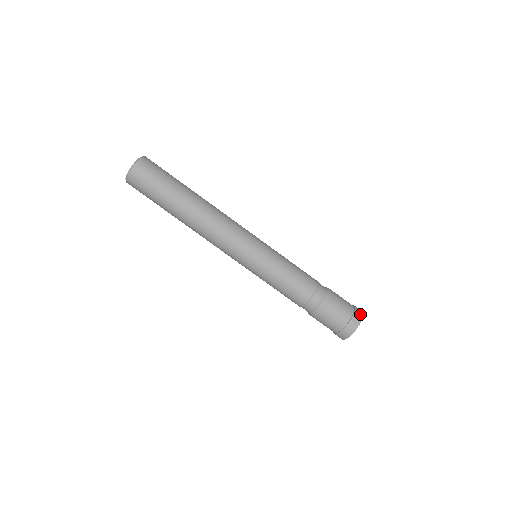
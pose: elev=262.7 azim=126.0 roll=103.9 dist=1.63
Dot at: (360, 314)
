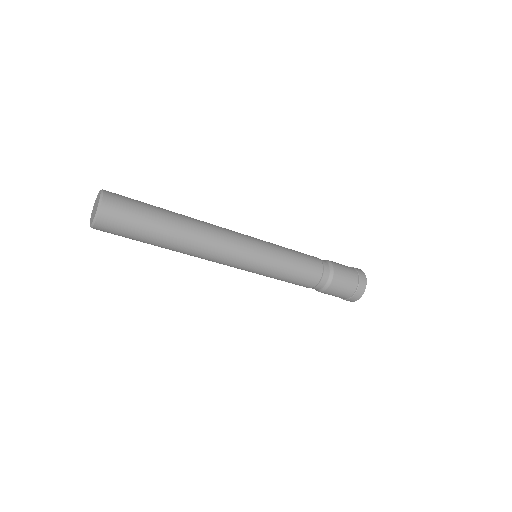
Dot at: (364, 282)
